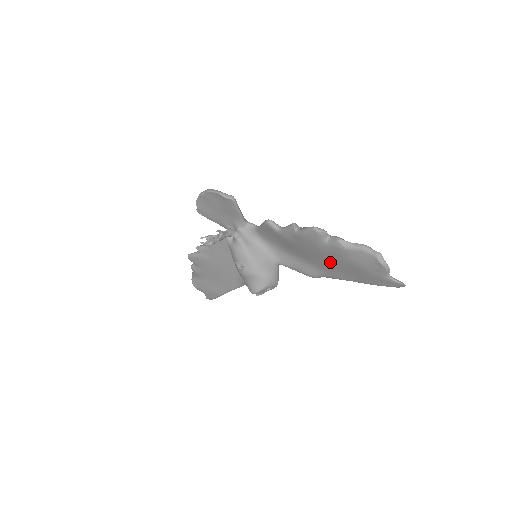
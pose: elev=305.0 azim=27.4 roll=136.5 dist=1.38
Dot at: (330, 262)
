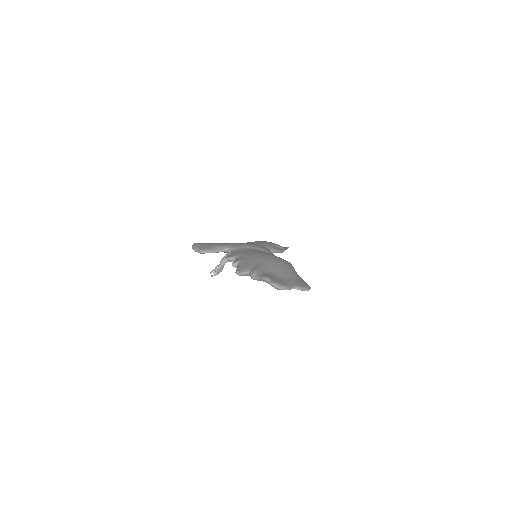
Dot at: occluded
